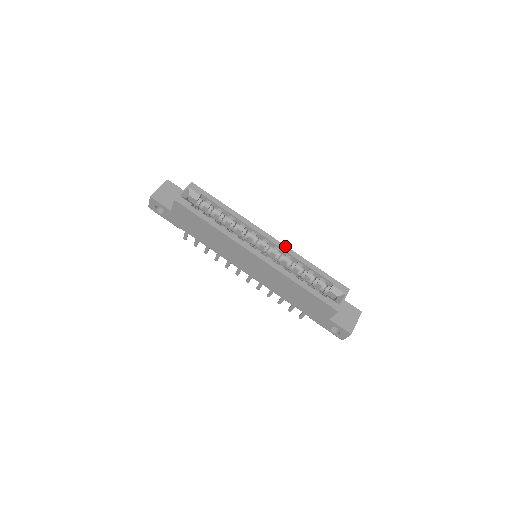
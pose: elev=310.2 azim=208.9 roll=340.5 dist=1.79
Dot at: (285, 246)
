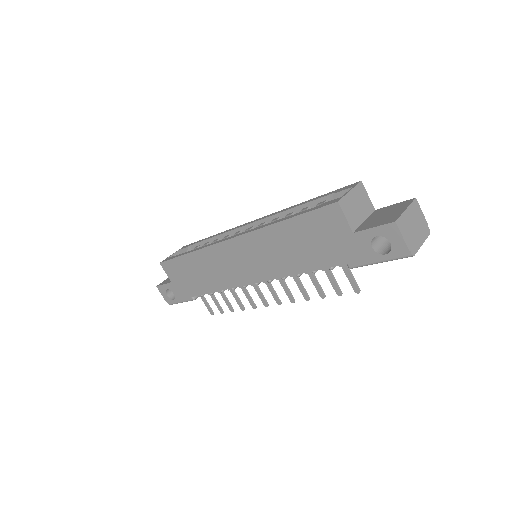
Dot at: (270, 214)
